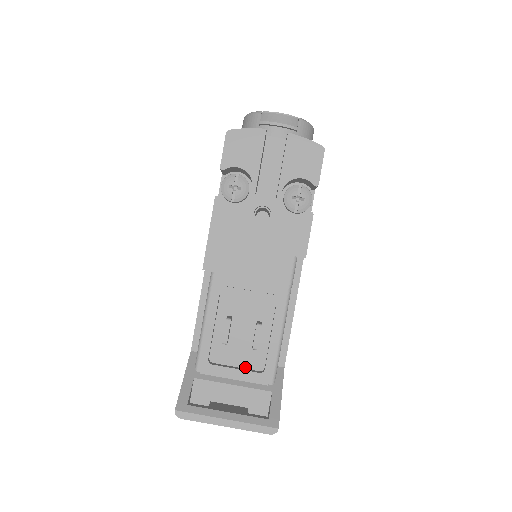
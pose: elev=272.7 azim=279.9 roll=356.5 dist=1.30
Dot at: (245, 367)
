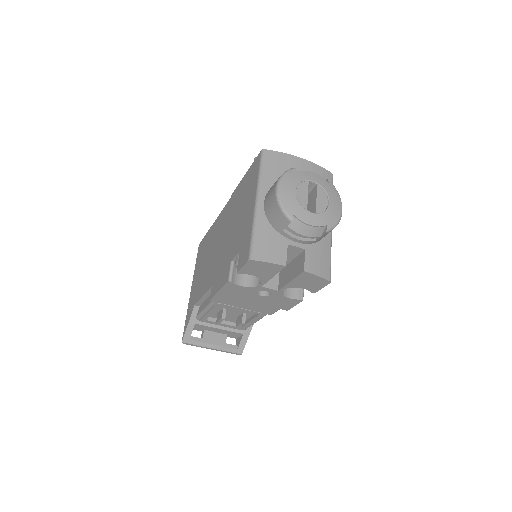
Dot at: (229, 321)
